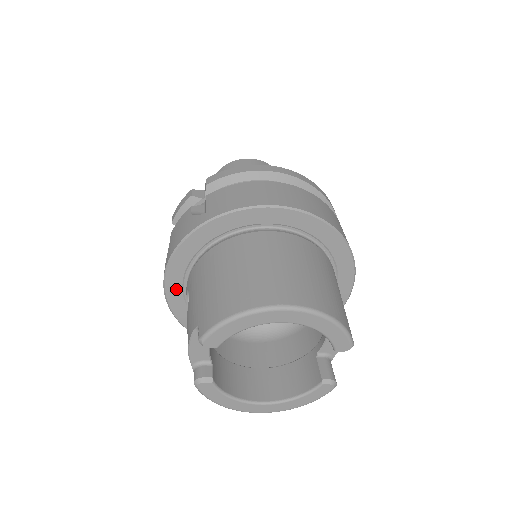
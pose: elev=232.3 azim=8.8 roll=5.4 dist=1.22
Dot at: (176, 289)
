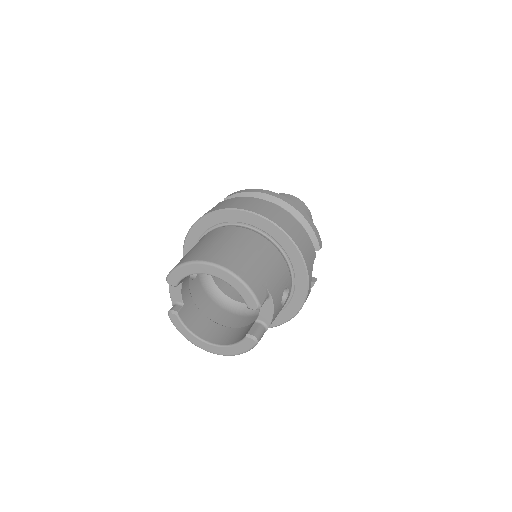
Dot at: occluded
